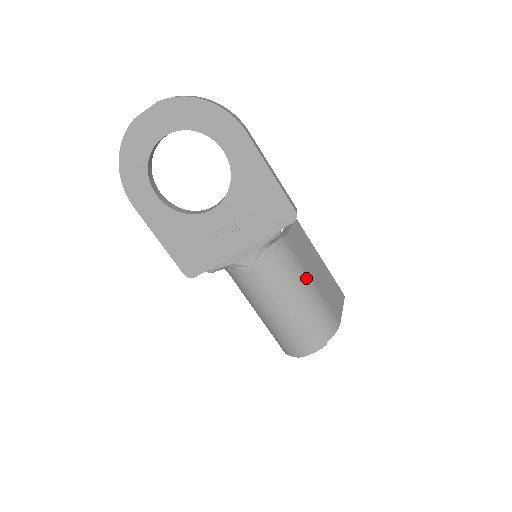
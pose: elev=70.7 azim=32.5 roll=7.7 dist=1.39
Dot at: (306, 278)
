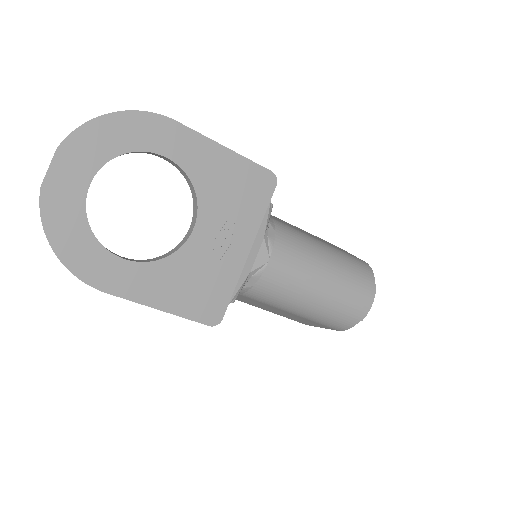
Dot at: (314, 240)
